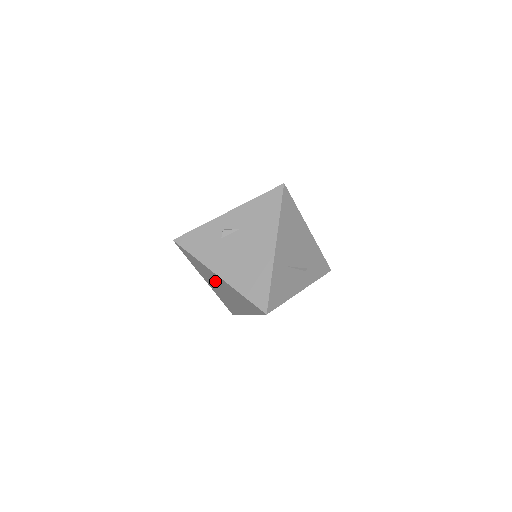
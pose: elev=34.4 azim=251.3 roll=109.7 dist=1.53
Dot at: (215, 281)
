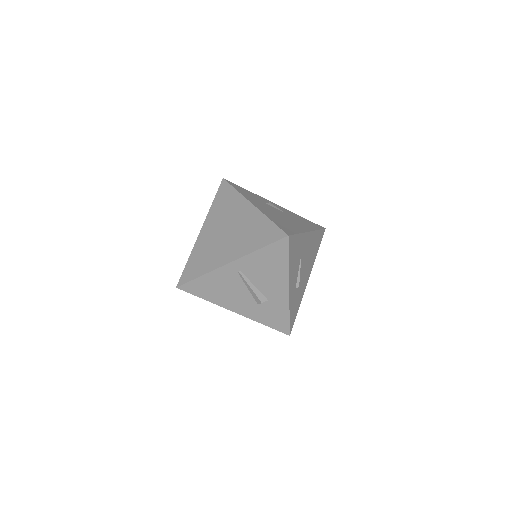
Dot at: (230, 219)
